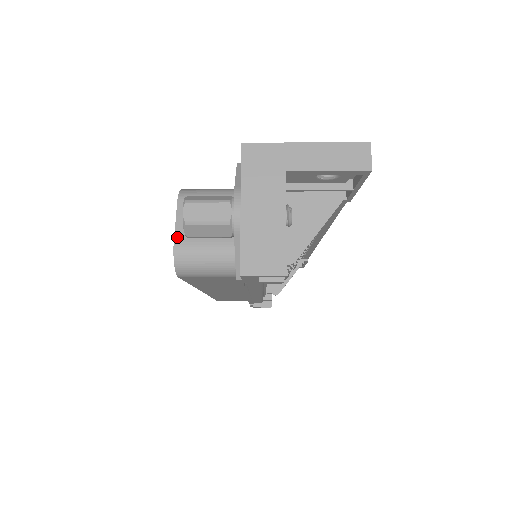
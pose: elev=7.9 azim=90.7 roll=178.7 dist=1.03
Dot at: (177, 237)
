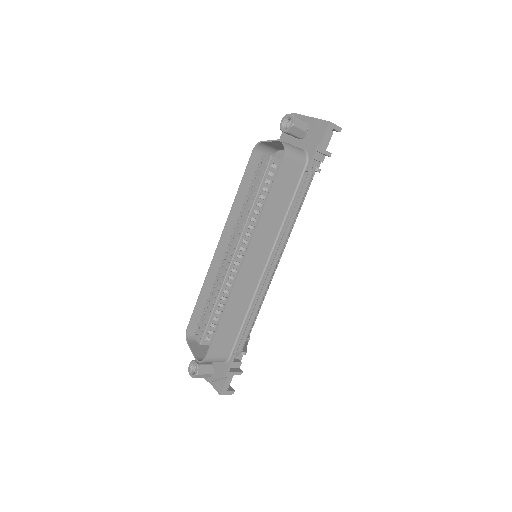
Dot at: (278, 140)
